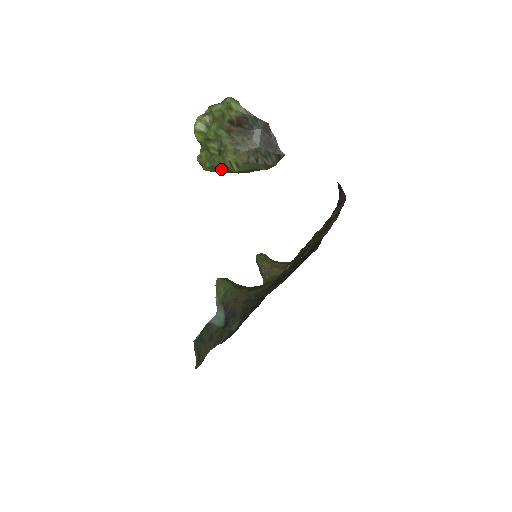
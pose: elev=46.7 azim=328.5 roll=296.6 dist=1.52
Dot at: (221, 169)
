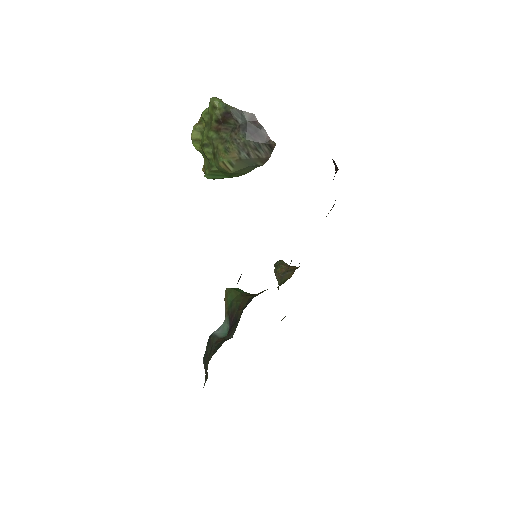
Dot at: (221, 173)
